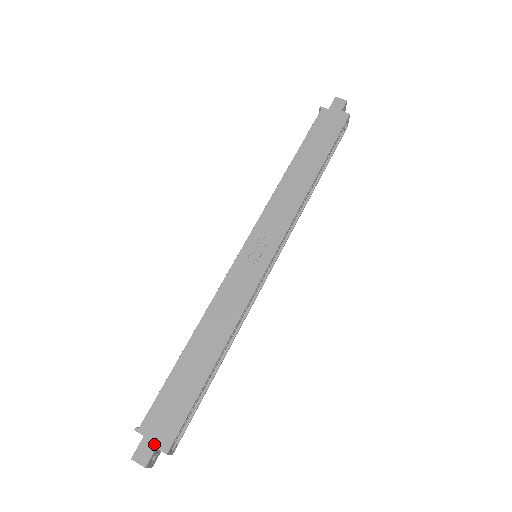
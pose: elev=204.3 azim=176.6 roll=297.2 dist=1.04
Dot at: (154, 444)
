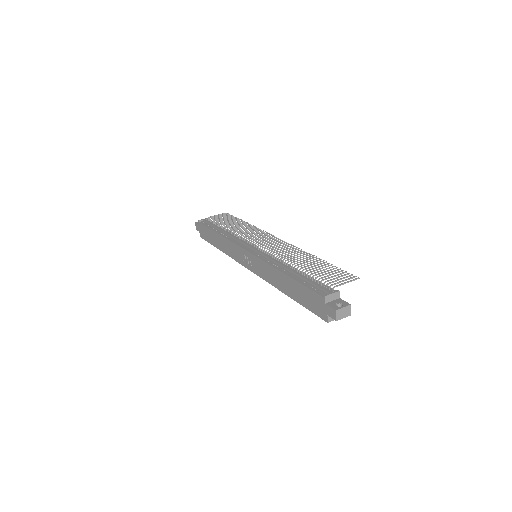
Dot at: (199, 230)
